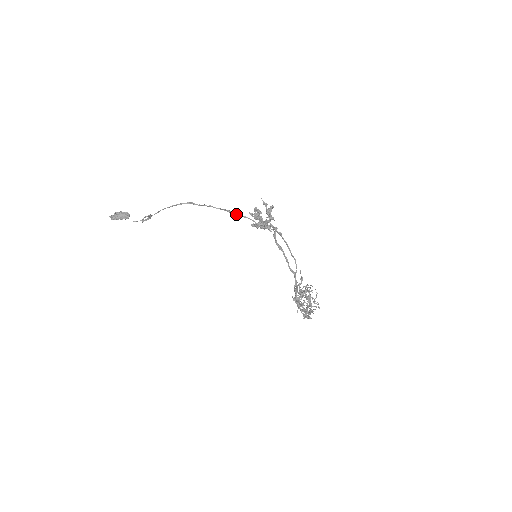
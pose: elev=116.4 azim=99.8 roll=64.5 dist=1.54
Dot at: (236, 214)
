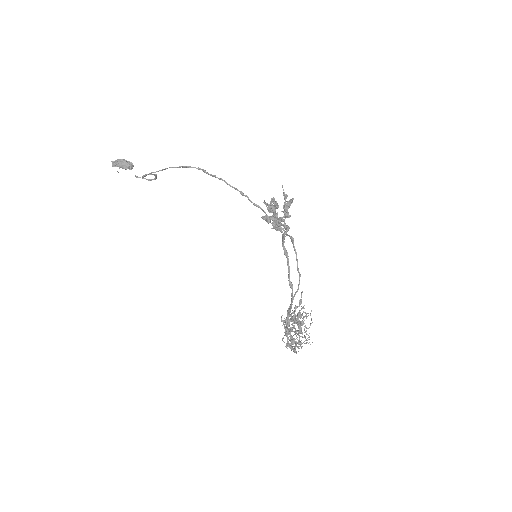
Dot at: (249, 199)
